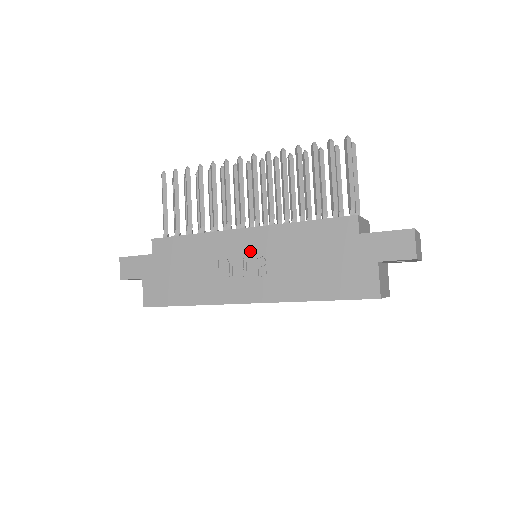
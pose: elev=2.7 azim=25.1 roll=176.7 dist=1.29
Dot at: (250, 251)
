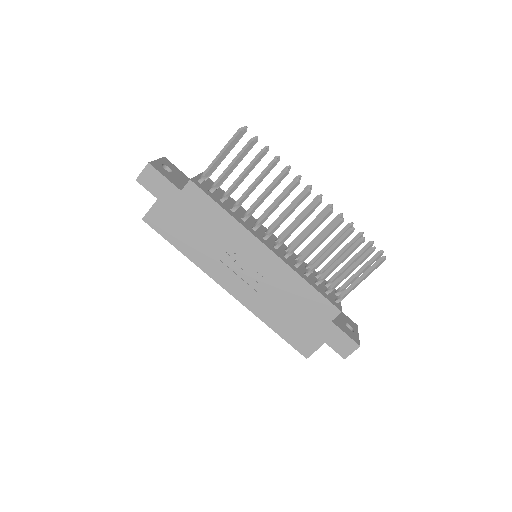
Dot at: (258, 265)
